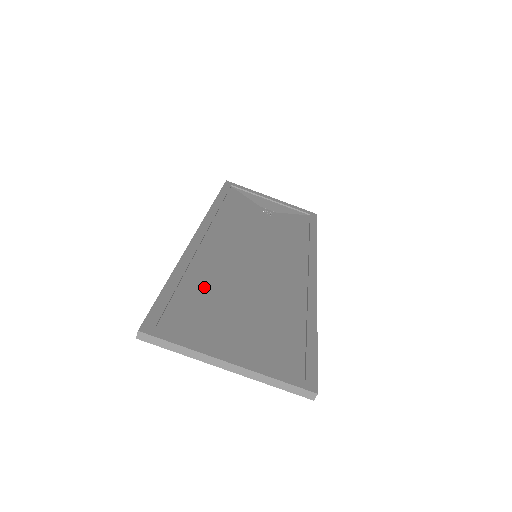
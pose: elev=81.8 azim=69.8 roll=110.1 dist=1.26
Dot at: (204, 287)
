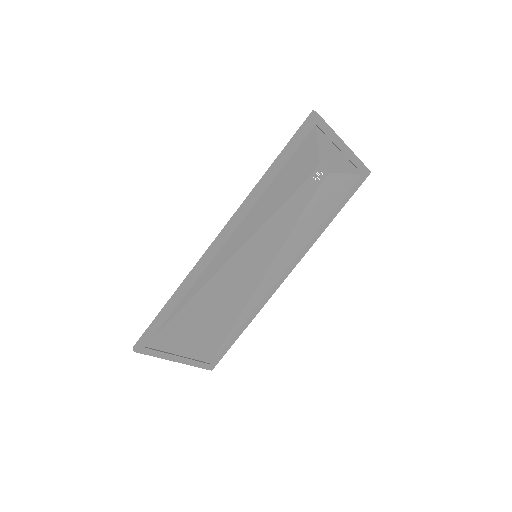
Dot at: (192, 305)
